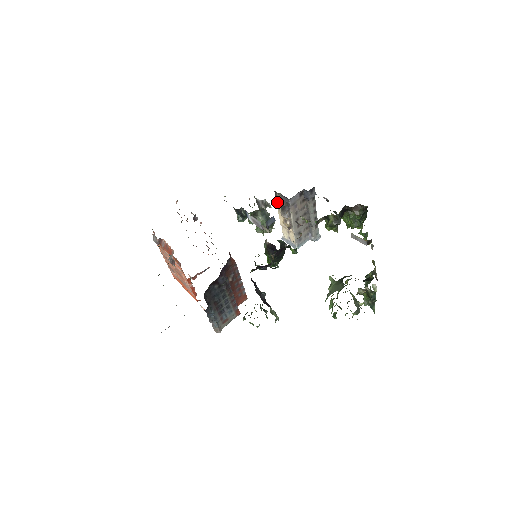
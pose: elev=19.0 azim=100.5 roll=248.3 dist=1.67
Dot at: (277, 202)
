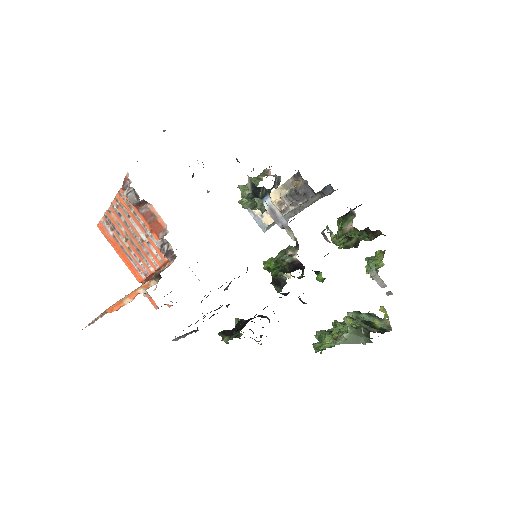
Dot at: (288, 182)
